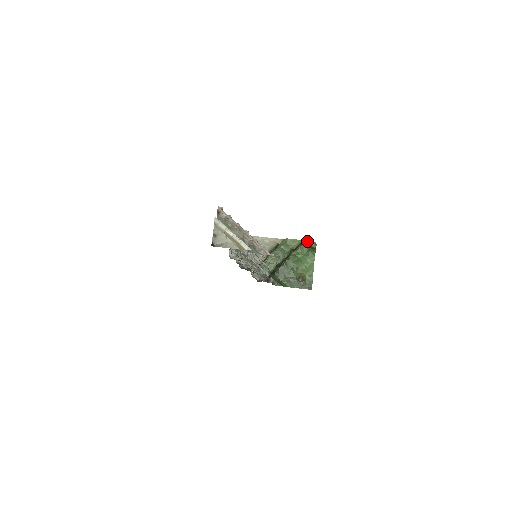
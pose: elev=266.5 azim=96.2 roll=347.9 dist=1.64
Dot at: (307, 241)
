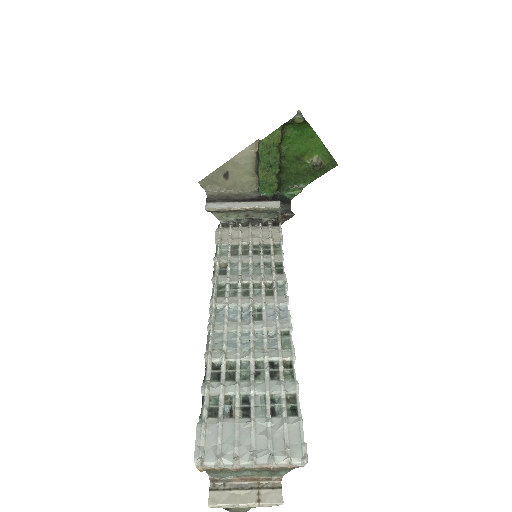
Dot at: (287, 122)
